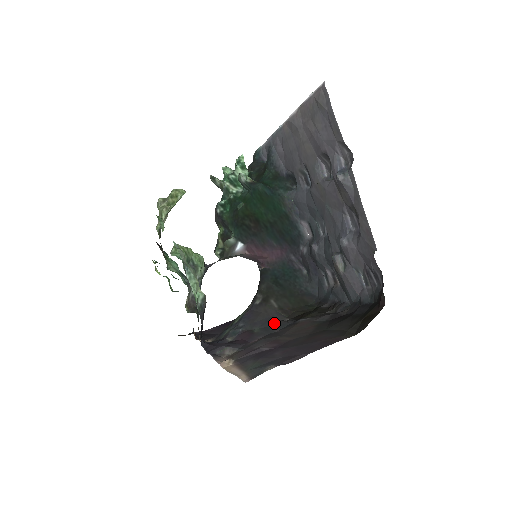
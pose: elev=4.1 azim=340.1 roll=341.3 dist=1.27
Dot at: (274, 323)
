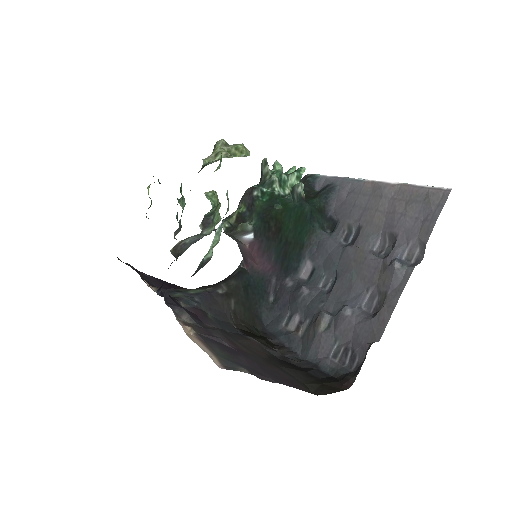
Dot at: (226, 321)
